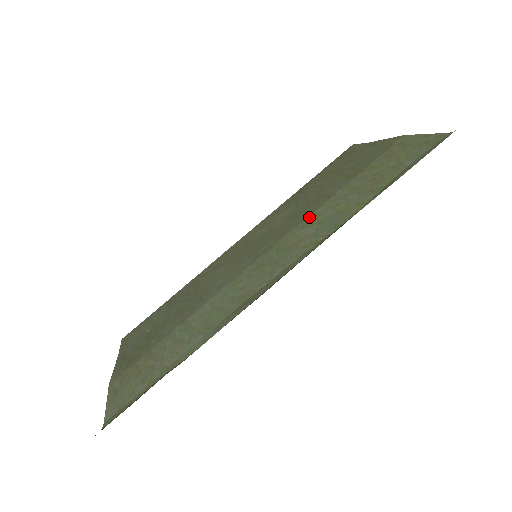
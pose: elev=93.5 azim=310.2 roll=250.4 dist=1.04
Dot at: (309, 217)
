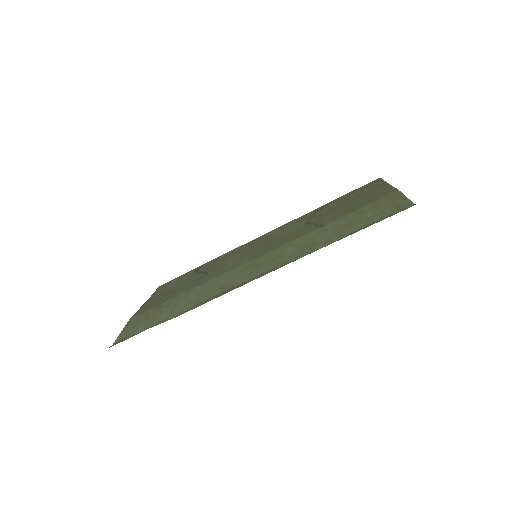
Dot at: (299, 238)
